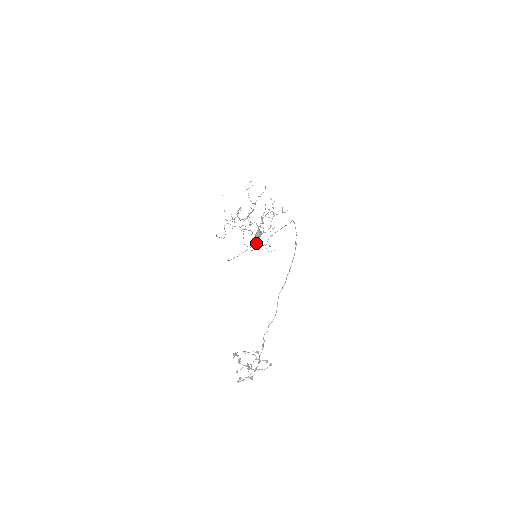
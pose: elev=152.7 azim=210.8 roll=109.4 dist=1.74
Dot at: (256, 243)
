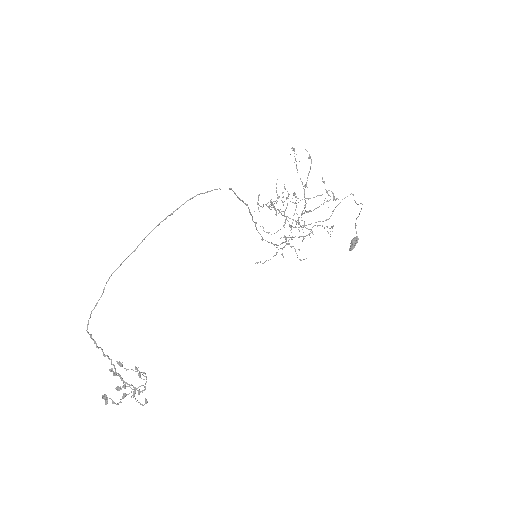
Dot at: (287, 243)
